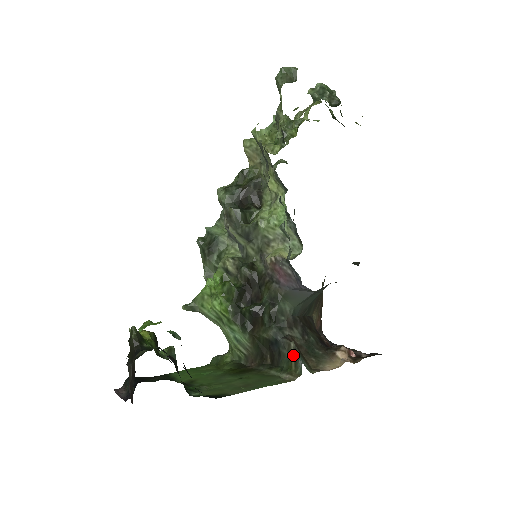
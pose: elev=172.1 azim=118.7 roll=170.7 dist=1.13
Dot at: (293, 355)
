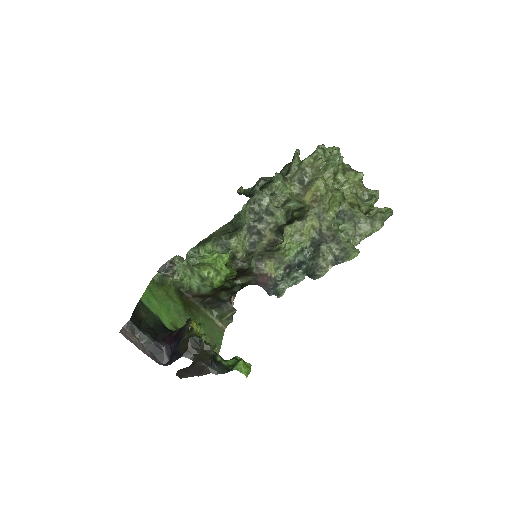
Dot at: (230, 315)
